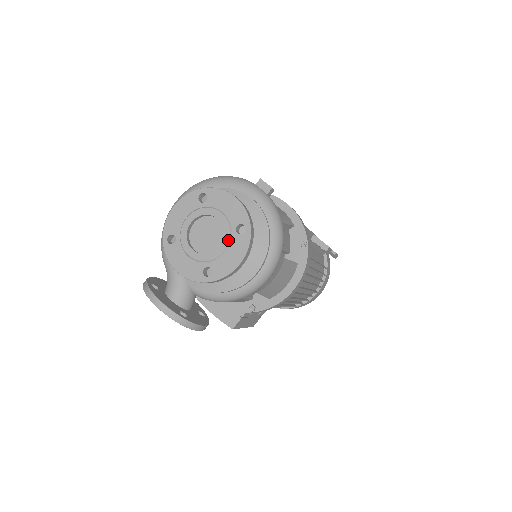
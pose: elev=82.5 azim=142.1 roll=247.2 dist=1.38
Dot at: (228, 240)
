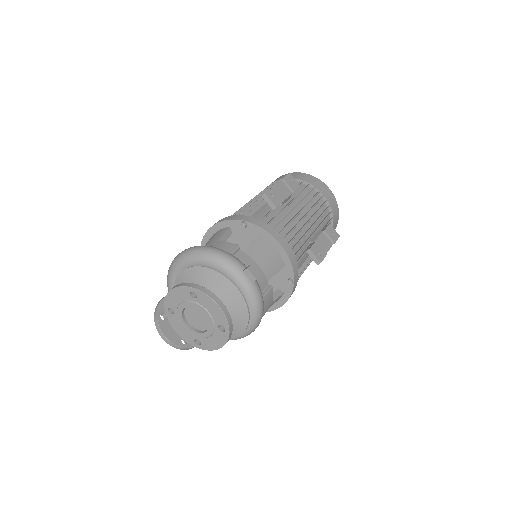
Dot at: (212, 332)
